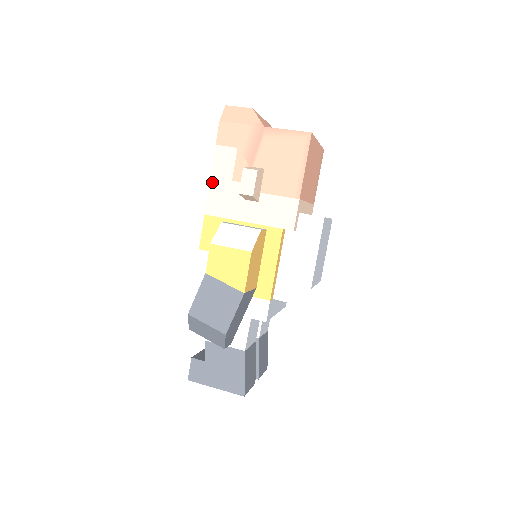
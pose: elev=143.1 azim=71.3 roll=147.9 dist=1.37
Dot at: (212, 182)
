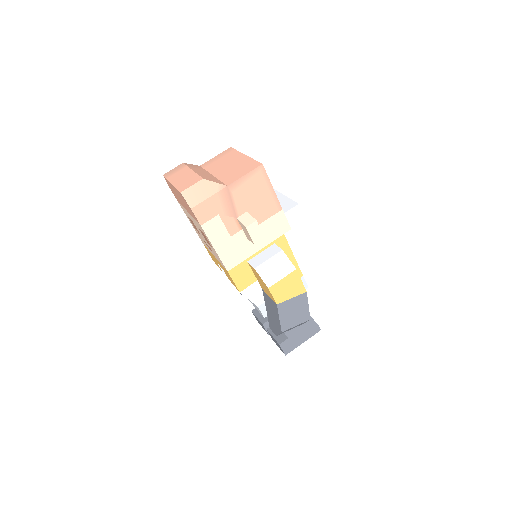
Dot at: (217, 249)
